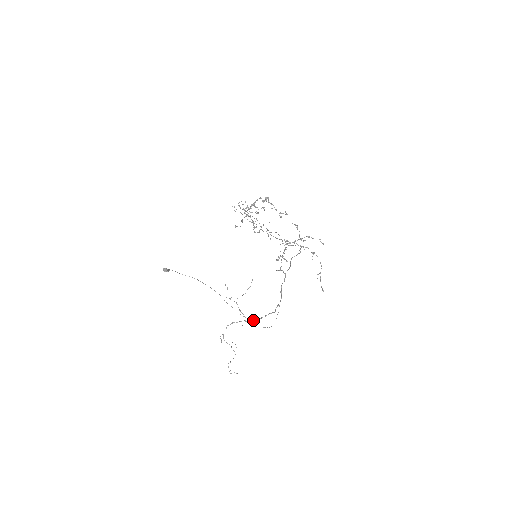
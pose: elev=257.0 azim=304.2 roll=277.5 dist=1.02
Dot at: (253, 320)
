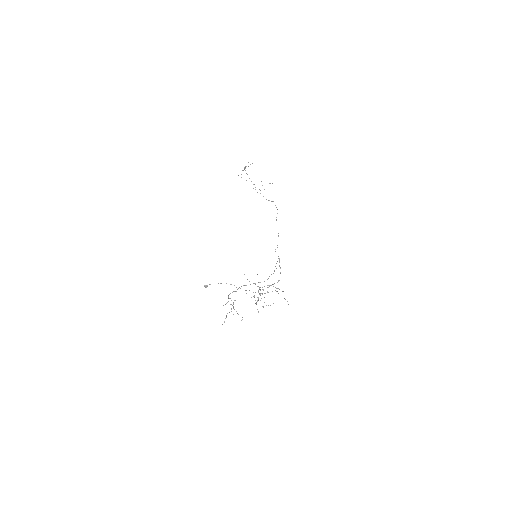
Dot at: occluded
